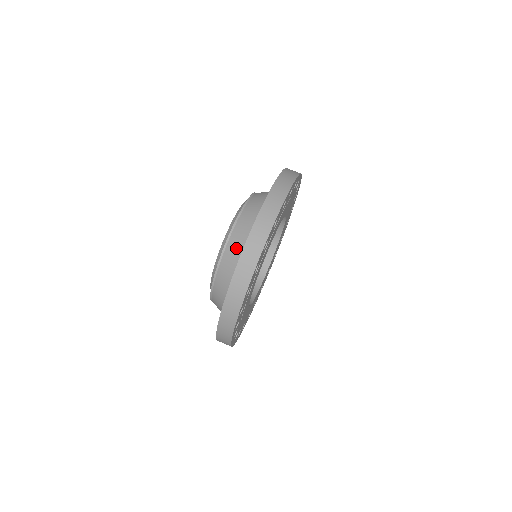
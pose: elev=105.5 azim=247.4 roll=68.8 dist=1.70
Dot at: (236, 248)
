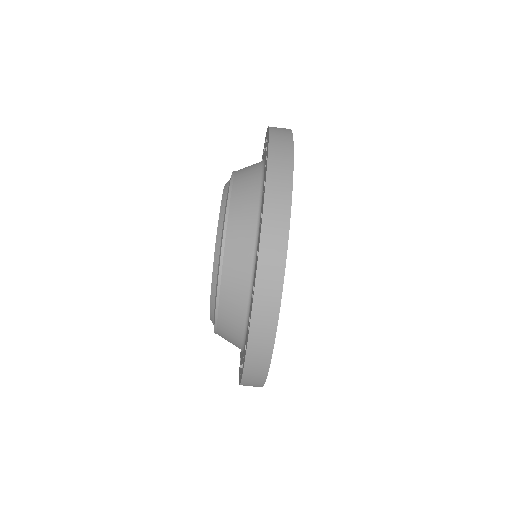
Dot at: (241, 239)
